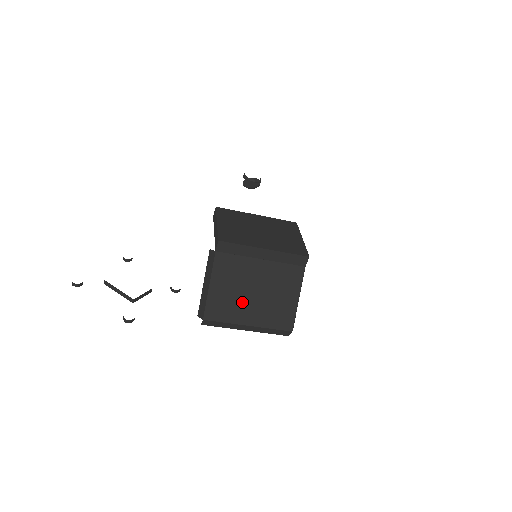
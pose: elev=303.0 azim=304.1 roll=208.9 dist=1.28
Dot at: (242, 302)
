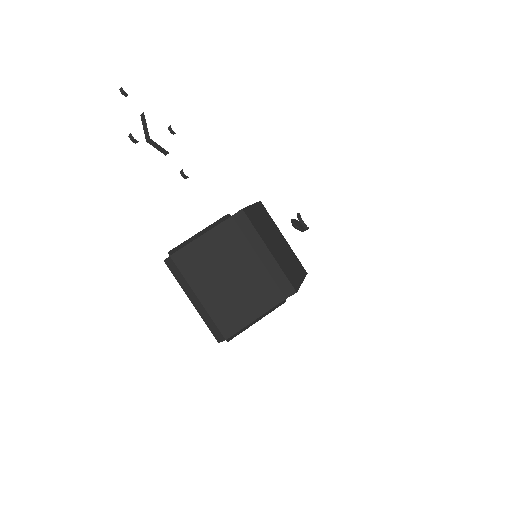
Dot at: (212, 274)
